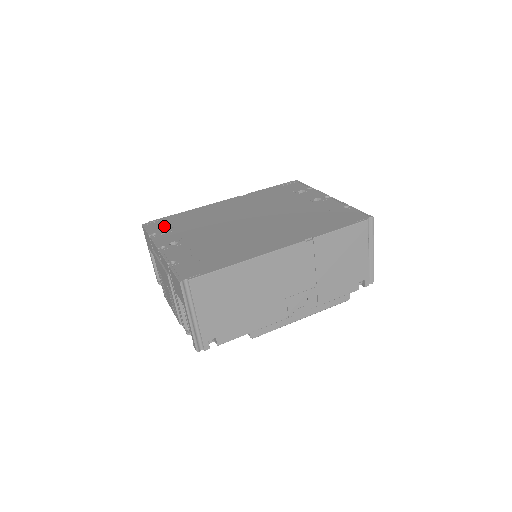
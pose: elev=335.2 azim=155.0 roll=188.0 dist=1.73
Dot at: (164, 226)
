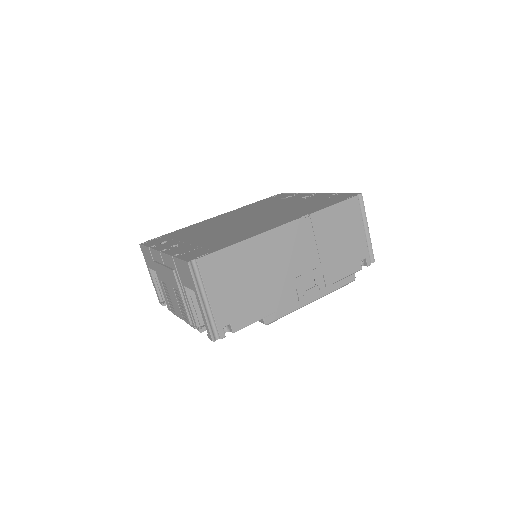
Dot at: (162, 240)
